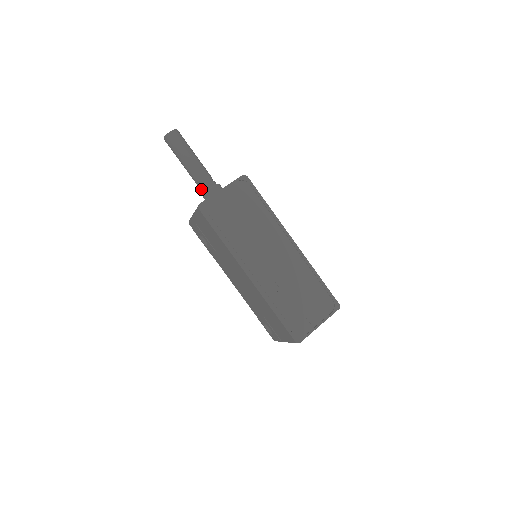
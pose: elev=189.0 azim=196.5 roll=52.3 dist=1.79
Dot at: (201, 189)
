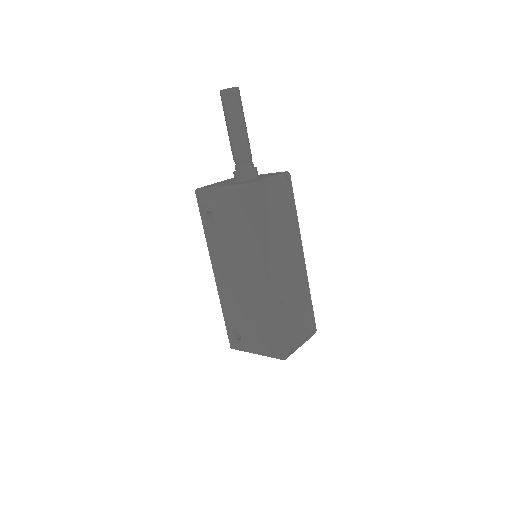
Dot at: (239, 165)
